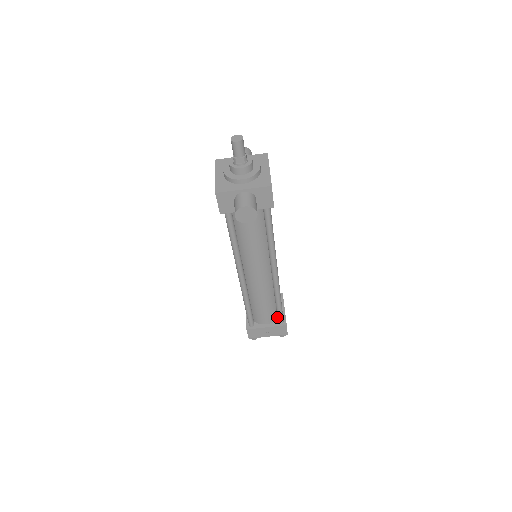
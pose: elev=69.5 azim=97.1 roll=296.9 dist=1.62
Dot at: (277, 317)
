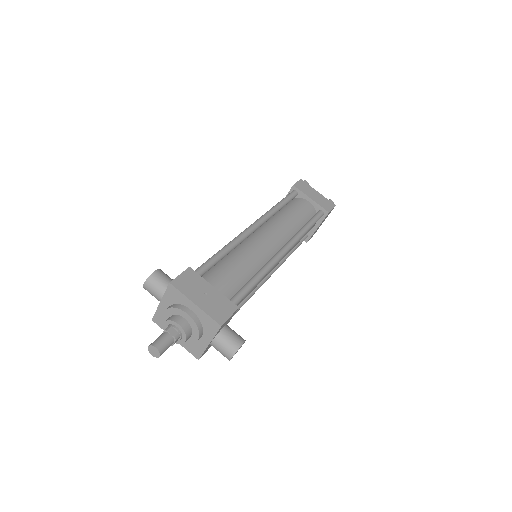
Dot at: occluded
